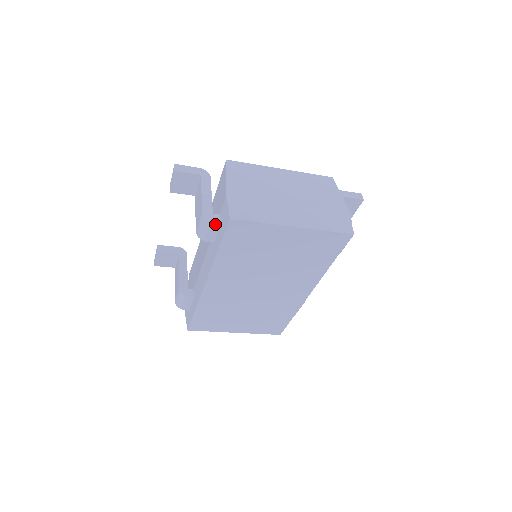
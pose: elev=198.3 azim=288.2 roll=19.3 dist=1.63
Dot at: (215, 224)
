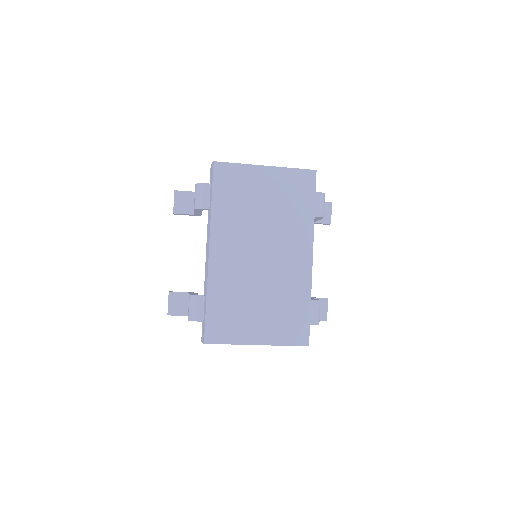
Dot at: (206, 186)
